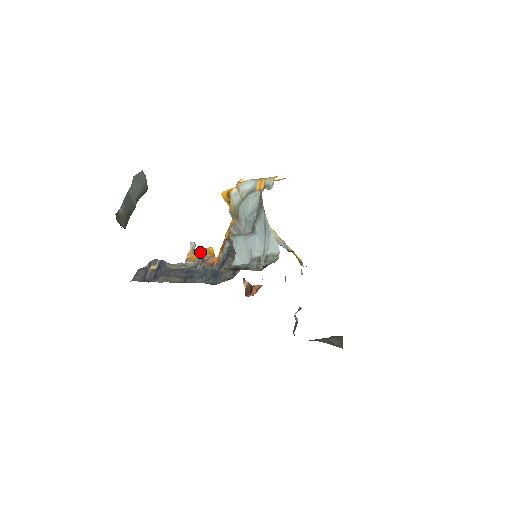
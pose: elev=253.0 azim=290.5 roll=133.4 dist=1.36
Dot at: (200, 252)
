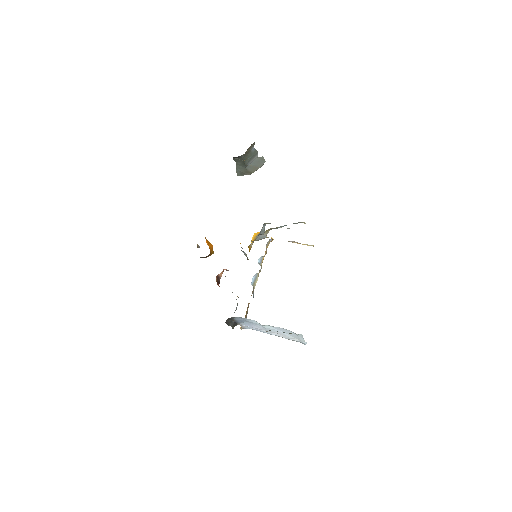
Dot at: occluded
